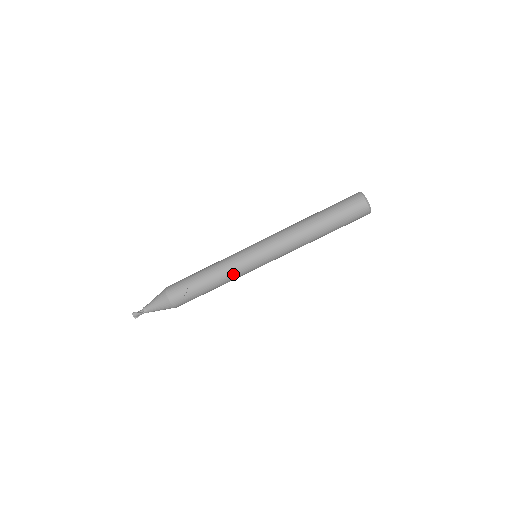
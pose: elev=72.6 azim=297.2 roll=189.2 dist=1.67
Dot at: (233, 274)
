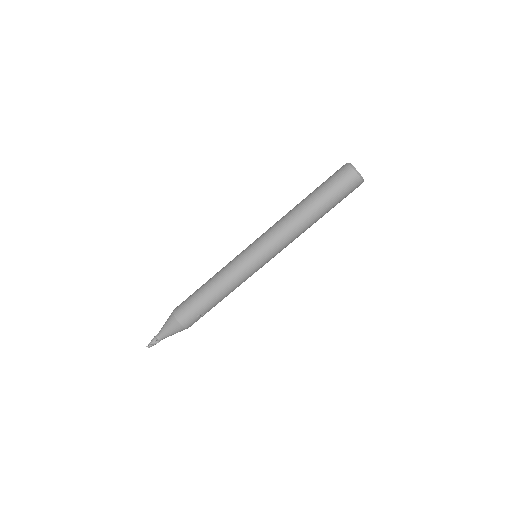
Dot at: occluded
